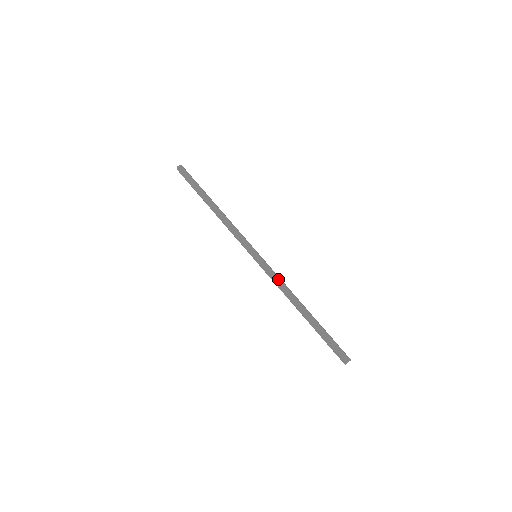
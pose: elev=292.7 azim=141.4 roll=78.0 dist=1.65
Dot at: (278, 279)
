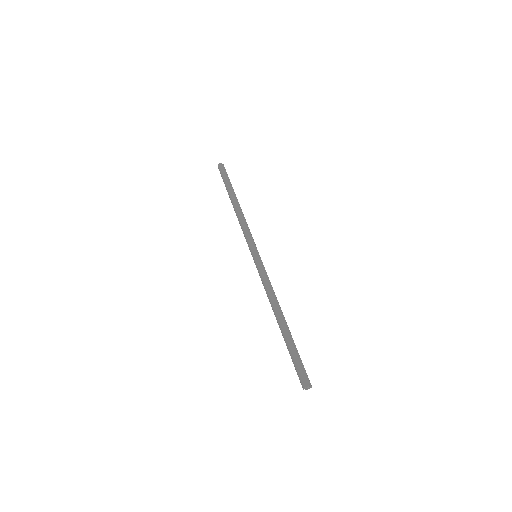
Dot at: (264, 283)
